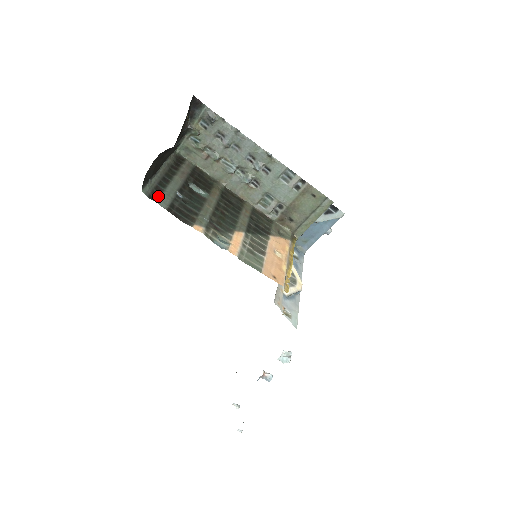
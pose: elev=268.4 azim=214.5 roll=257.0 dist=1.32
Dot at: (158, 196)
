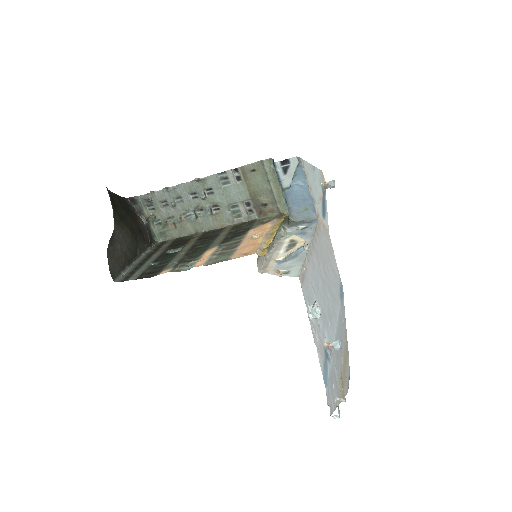
Dot at: (130, 276)
